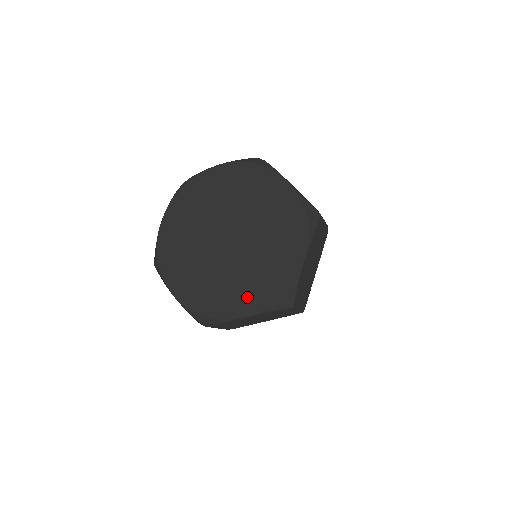
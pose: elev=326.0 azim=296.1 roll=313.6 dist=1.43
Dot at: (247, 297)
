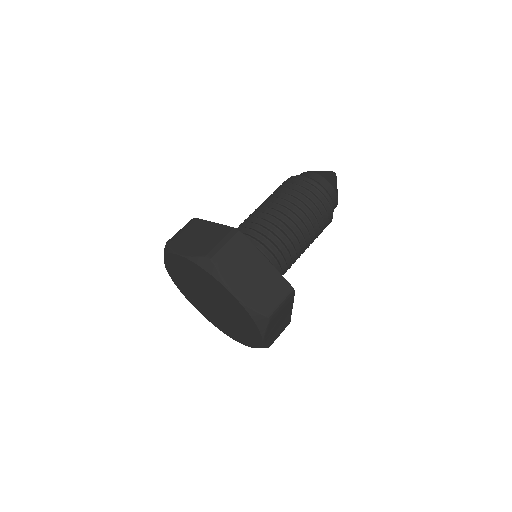
Dot at: (237, 336)
